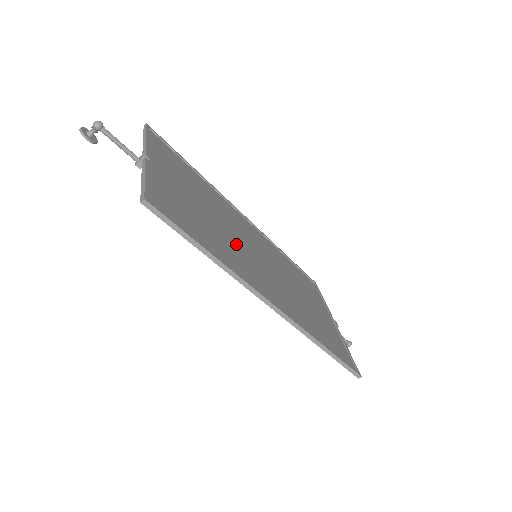
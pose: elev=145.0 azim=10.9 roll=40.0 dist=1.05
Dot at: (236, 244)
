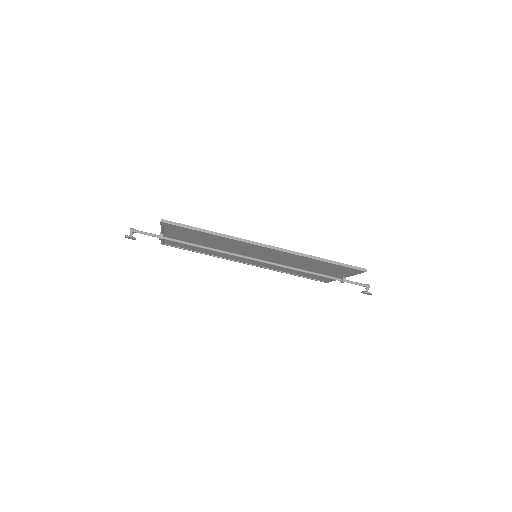
Dot at: (235, 248)
